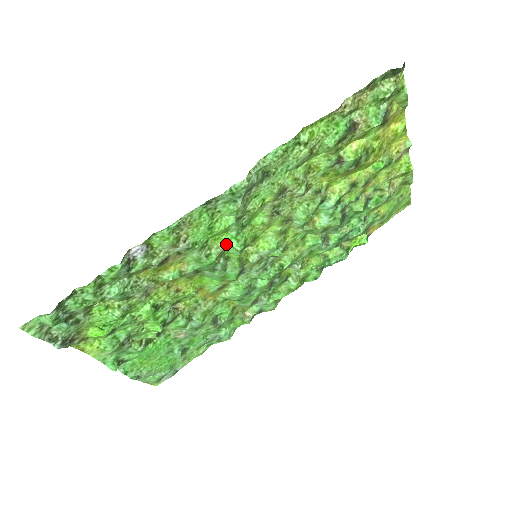
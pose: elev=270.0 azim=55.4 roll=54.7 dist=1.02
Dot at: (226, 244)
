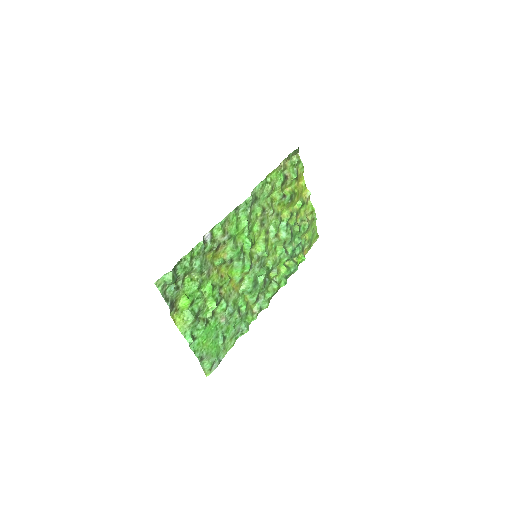
Dot at: (243, 241)
